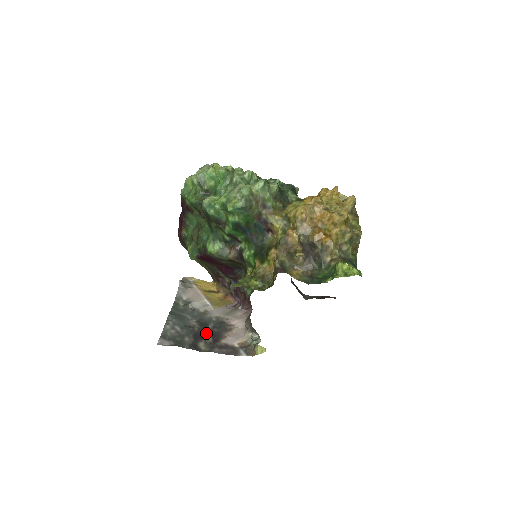
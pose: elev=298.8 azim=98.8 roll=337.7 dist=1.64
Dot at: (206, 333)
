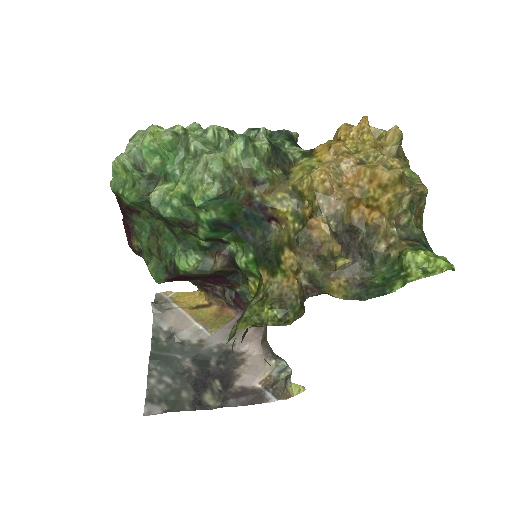
Dot at: (209, 376)
